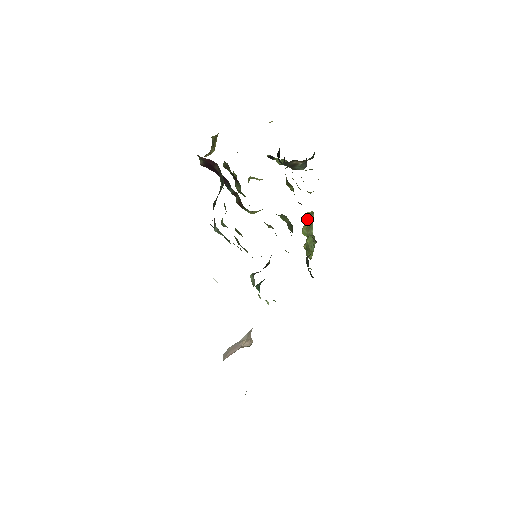
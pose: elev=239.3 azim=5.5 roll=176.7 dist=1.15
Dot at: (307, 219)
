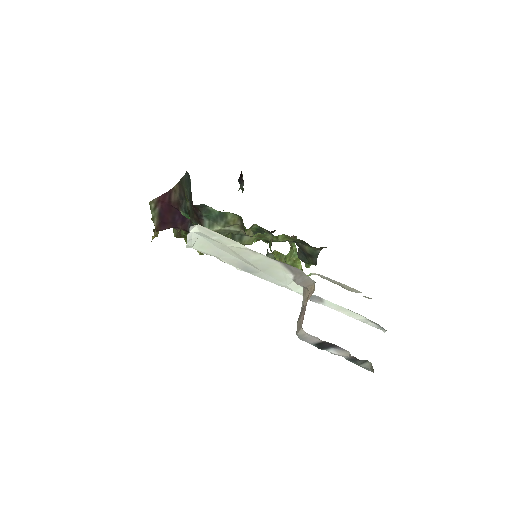
Dot at: occluded
